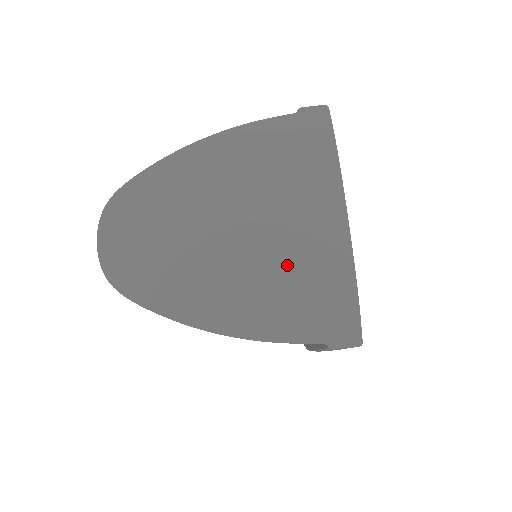
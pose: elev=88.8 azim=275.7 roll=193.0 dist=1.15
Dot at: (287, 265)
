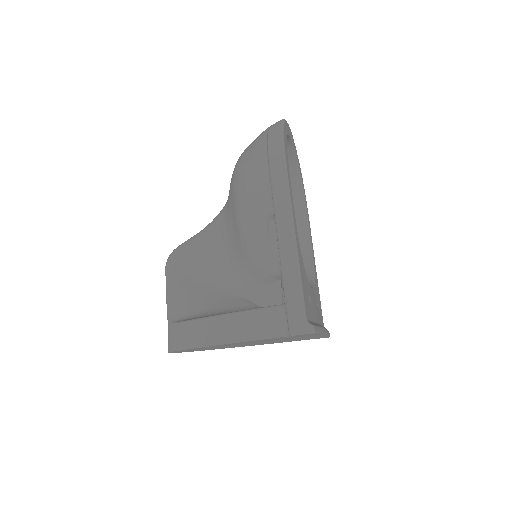
Dot at: occluded
